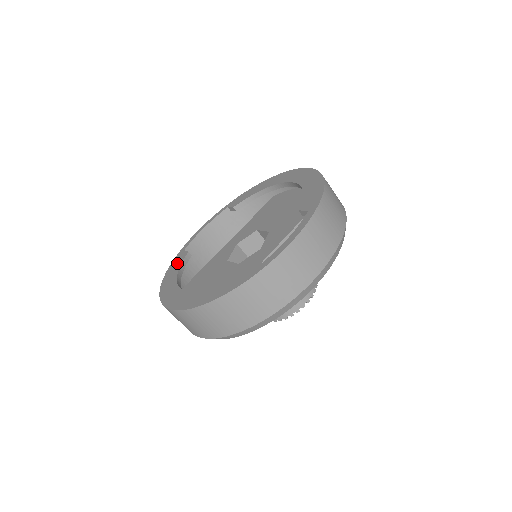
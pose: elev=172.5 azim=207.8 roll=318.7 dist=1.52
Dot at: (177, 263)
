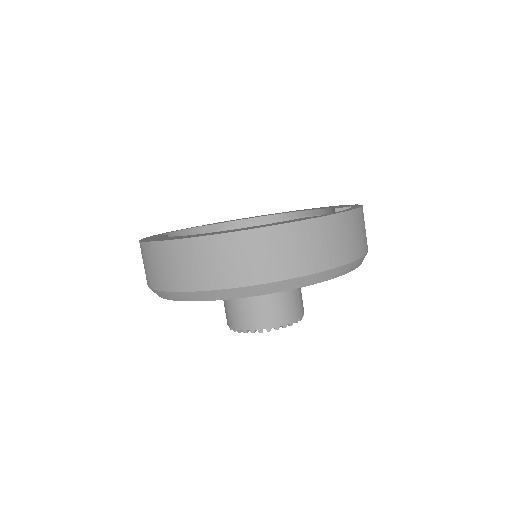
Dot at: (156, 237)
